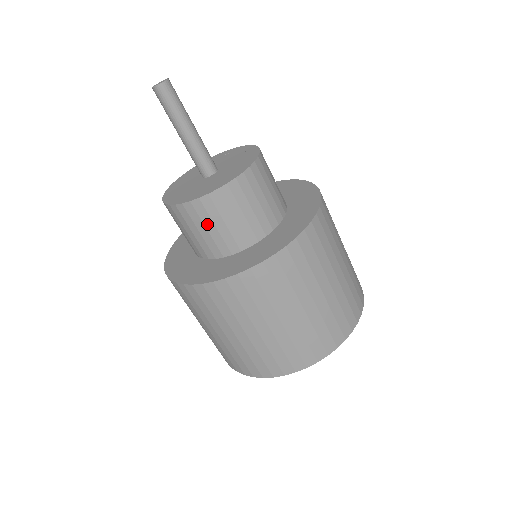
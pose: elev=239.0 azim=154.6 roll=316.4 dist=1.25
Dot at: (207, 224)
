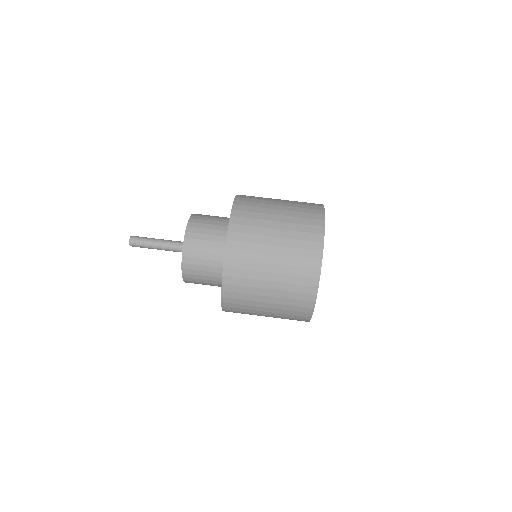
Dot at: (203, 232)
